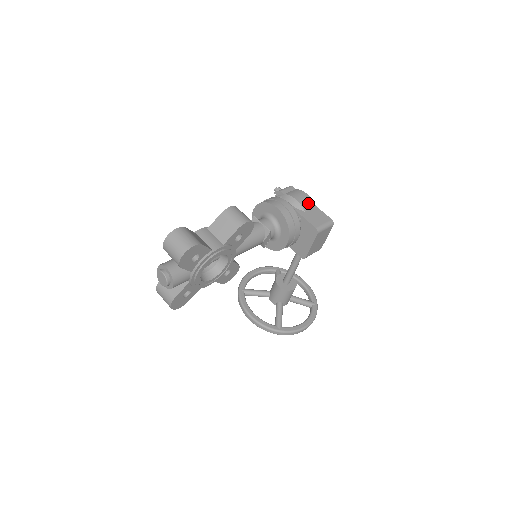
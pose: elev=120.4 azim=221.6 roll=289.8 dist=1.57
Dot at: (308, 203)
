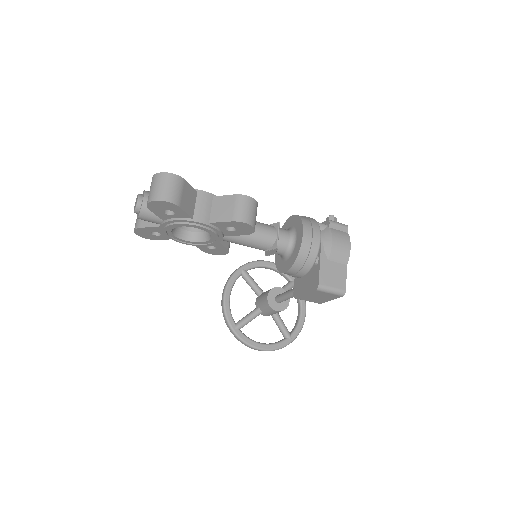
Dot at: (341, 256)
